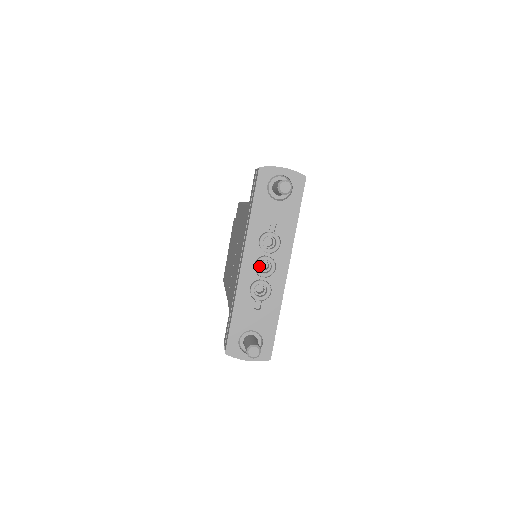
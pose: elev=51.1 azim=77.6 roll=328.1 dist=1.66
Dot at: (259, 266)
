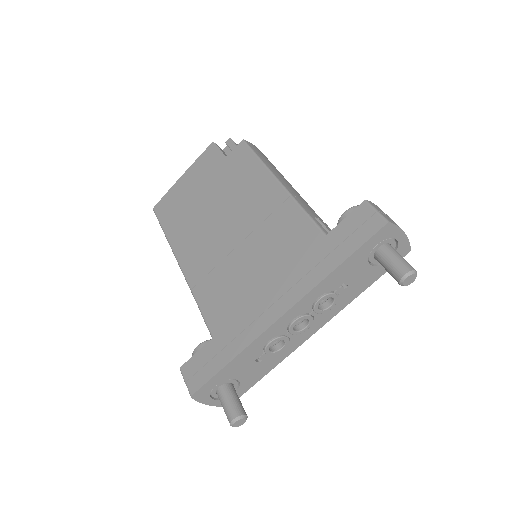
Dot at: occluded
